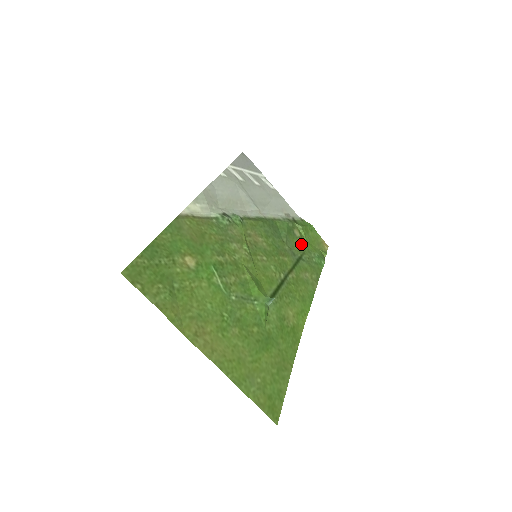
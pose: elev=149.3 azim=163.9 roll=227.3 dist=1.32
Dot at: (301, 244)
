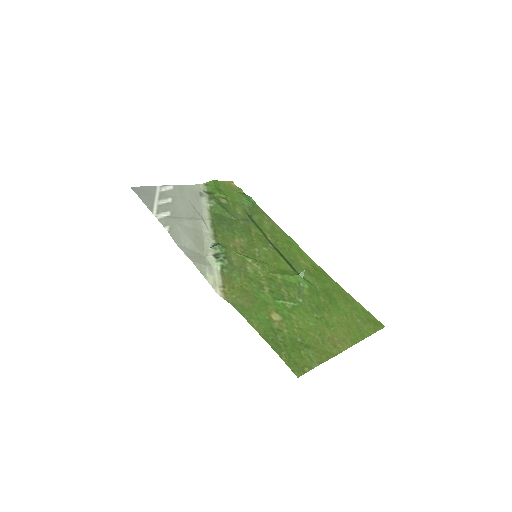
Dot at: (235, 206)
